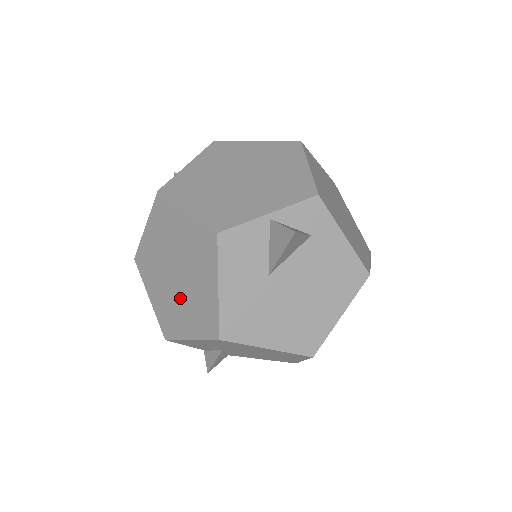
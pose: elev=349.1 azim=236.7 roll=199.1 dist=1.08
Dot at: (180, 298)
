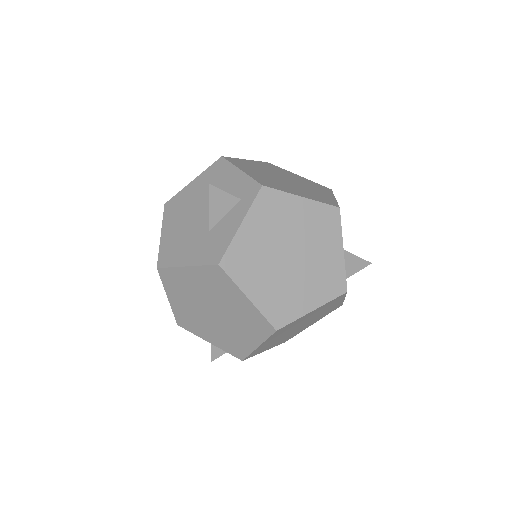
Dot at: occluded
